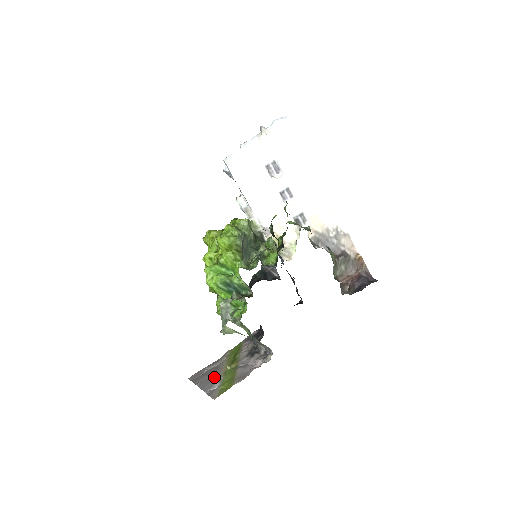
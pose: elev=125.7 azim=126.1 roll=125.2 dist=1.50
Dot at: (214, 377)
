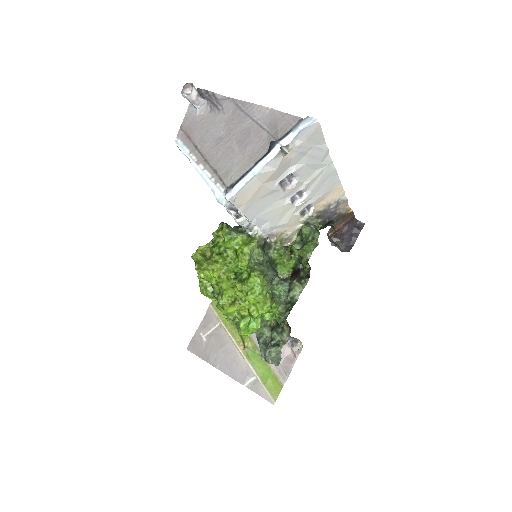
Dot at: (235, 360)
